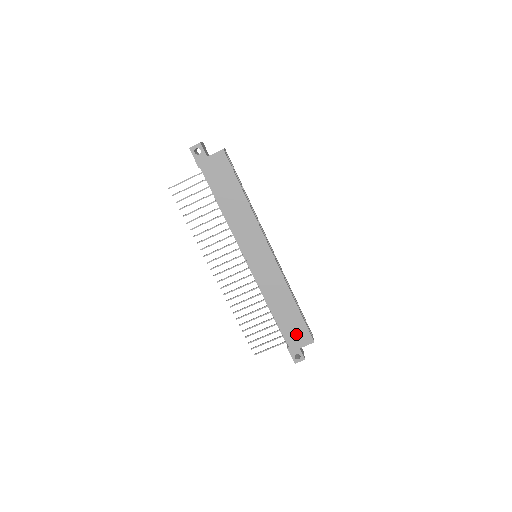
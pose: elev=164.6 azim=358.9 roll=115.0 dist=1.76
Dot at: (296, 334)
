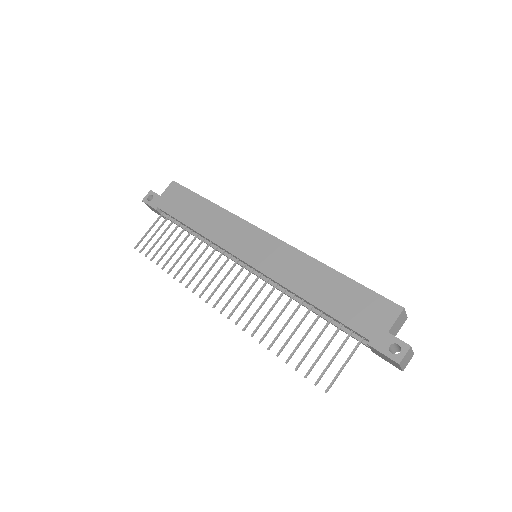
Dot at: (366, 313)
